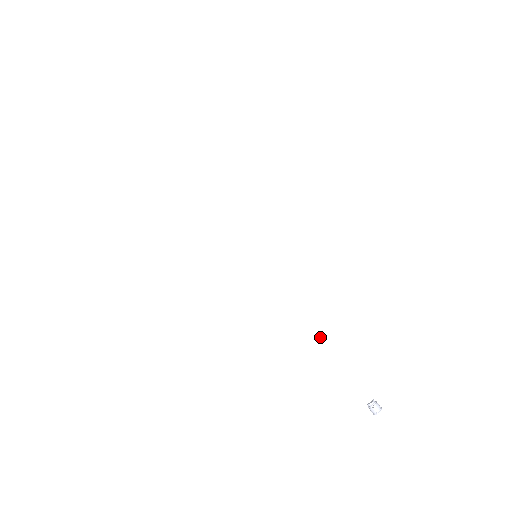
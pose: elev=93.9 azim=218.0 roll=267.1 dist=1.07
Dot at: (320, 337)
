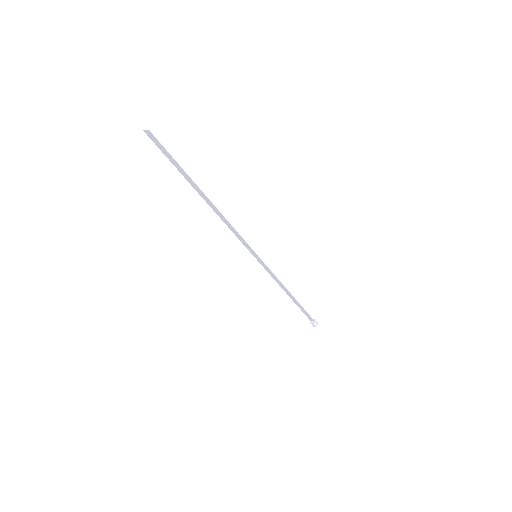
Dot at: (291, 296)
